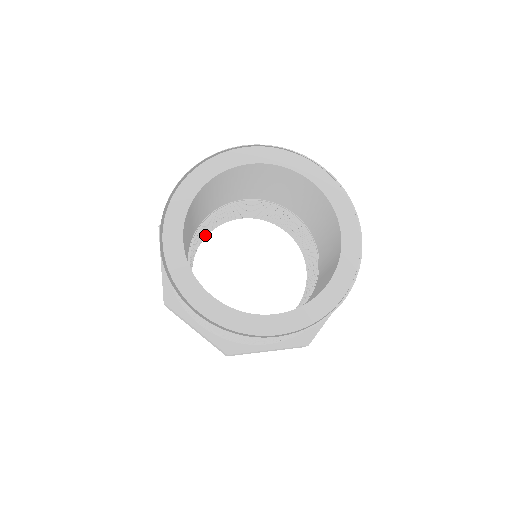
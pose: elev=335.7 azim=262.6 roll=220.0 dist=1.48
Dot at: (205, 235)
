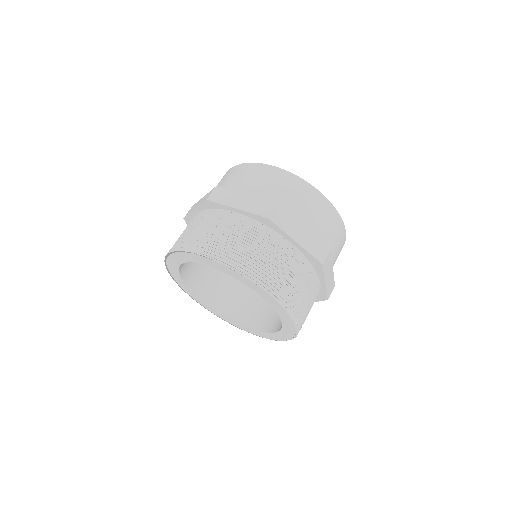
Dot at: occluded
